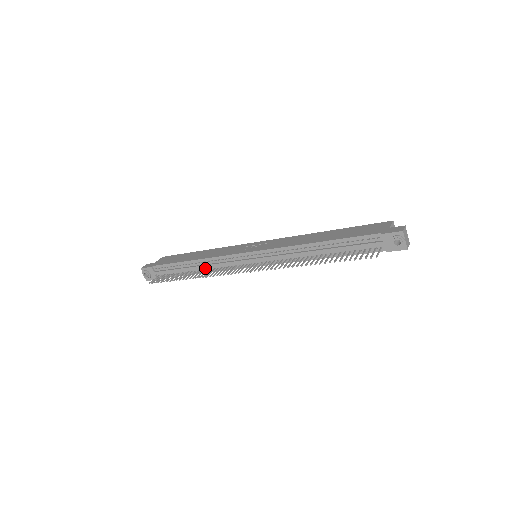
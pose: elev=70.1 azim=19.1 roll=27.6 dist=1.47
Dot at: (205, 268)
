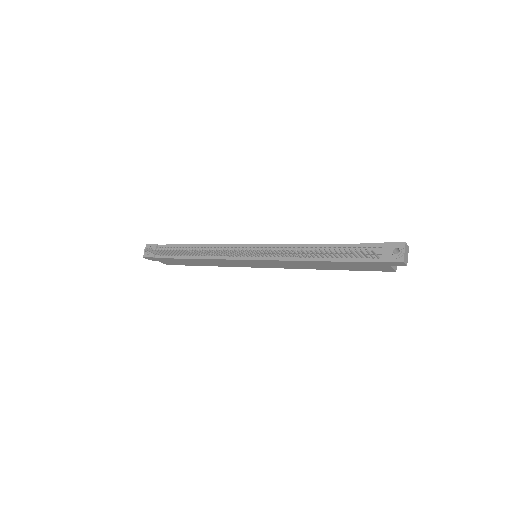
Dot at: (204, 254)
